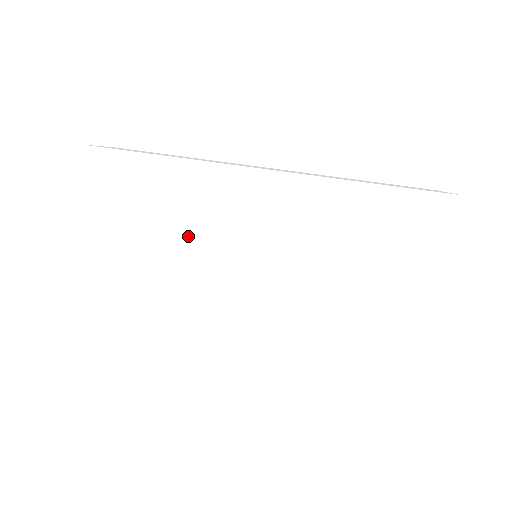
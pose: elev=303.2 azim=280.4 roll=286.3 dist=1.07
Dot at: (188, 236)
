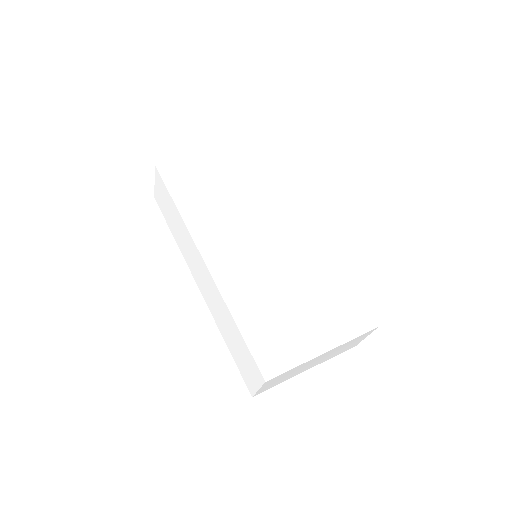
Dot at: (252, 205)
